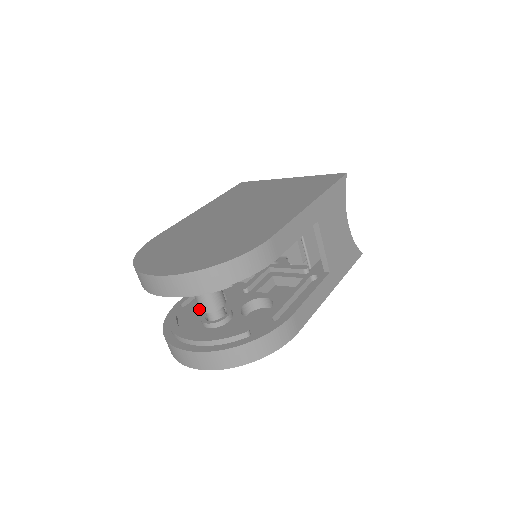
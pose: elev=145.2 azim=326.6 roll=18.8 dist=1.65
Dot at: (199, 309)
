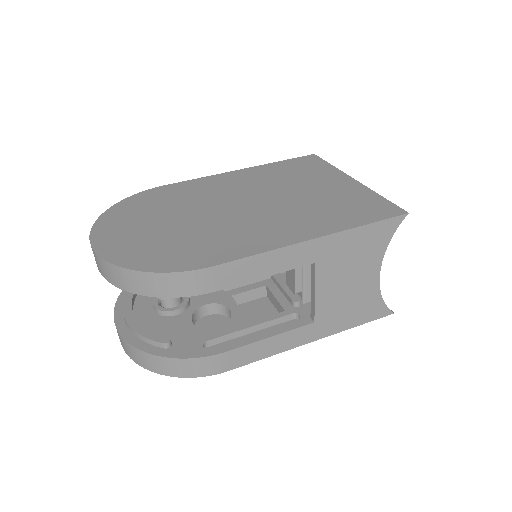
Dot at: occluded
